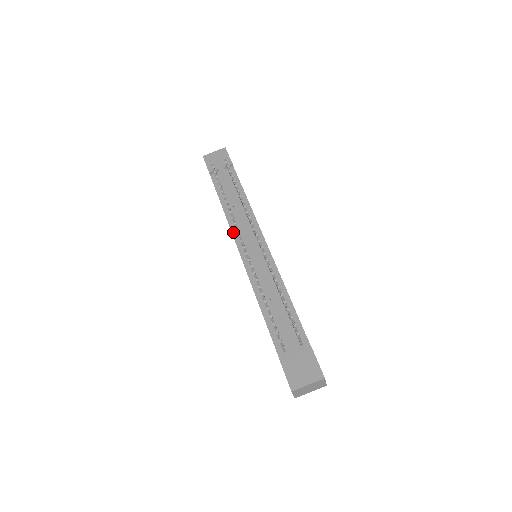
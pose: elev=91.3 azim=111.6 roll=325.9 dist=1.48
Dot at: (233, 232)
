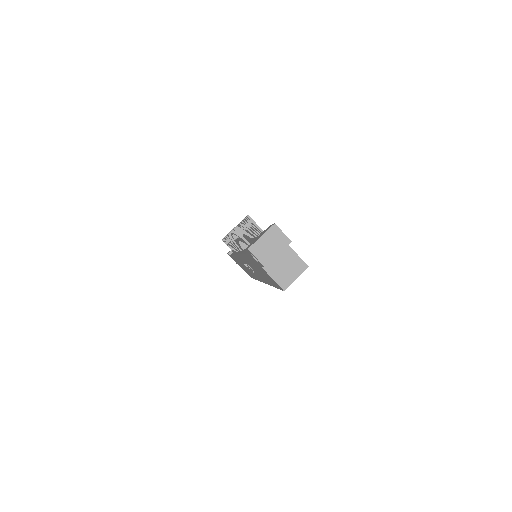
Dot at: occluded
